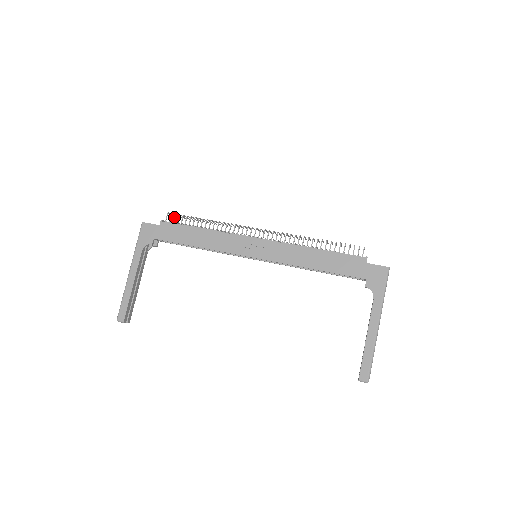
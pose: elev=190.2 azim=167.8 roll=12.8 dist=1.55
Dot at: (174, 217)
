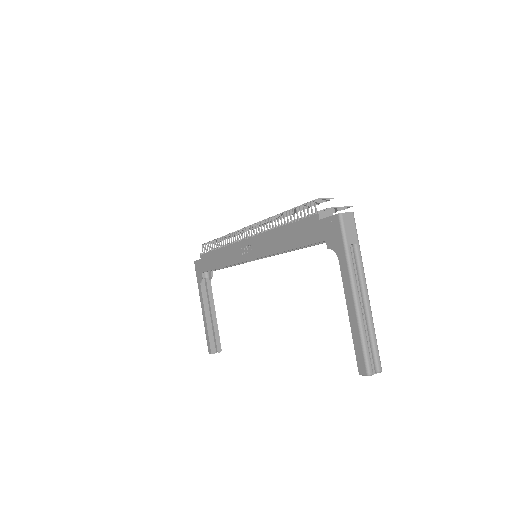
Dot at: (205, 247)
